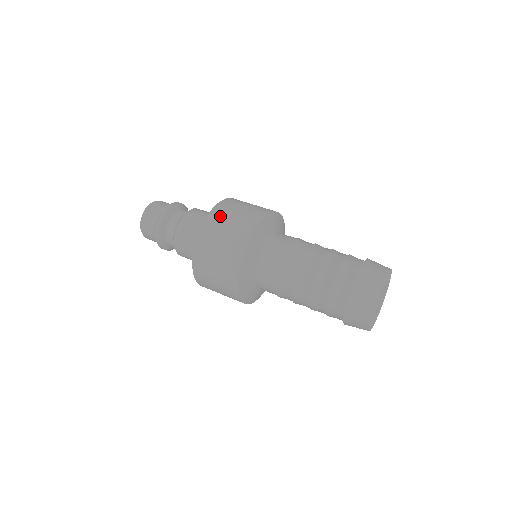
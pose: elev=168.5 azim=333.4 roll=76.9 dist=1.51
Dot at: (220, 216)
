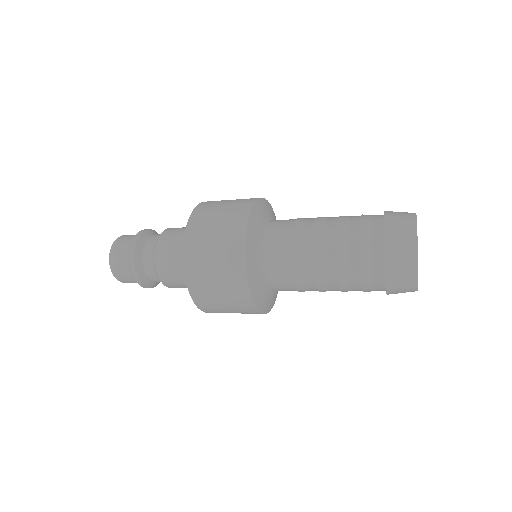
Dot at: (198, 265)
